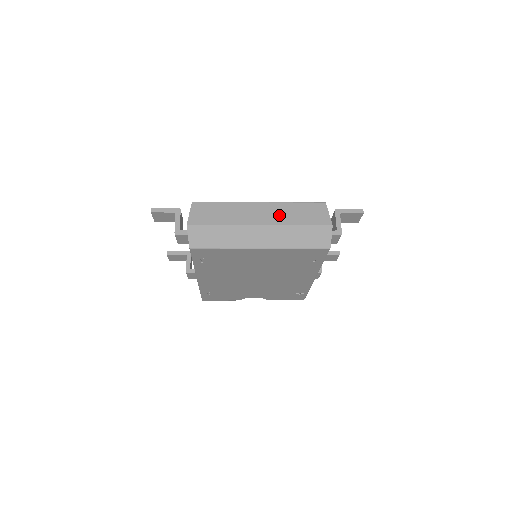
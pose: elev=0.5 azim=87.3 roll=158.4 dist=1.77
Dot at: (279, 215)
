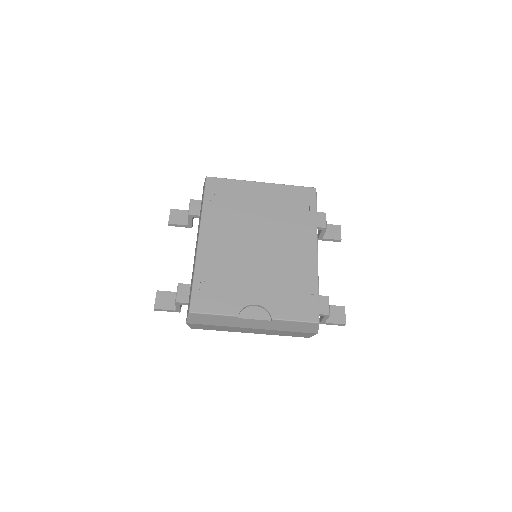
Dot at: occluded
